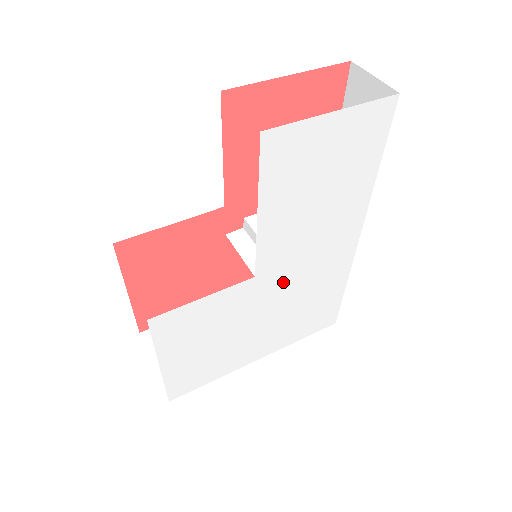
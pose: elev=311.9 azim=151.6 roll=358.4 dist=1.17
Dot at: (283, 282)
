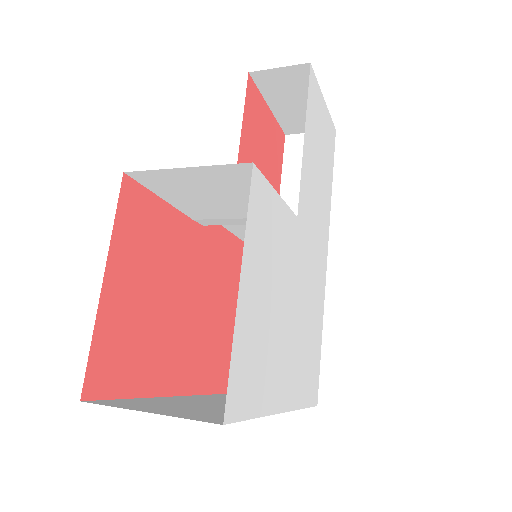
Dot at: (304, 257)
